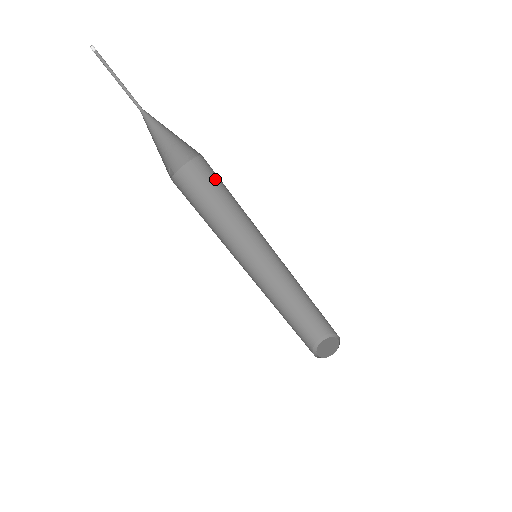
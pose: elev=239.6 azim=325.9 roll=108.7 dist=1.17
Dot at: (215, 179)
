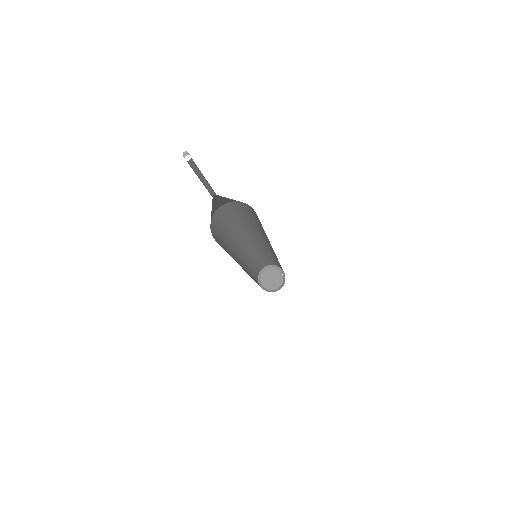
Dot at: (242, 212)
